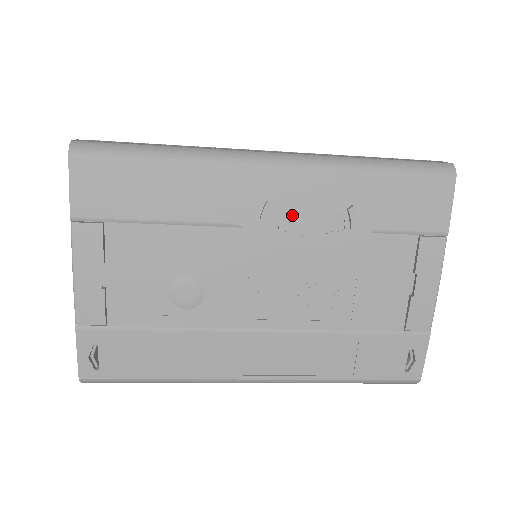
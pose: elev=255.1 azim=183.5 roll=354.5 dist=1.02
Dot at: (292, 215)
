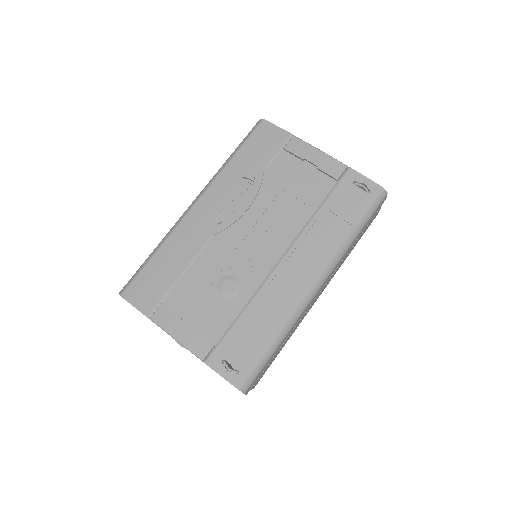
Dot at: (226, 207)
